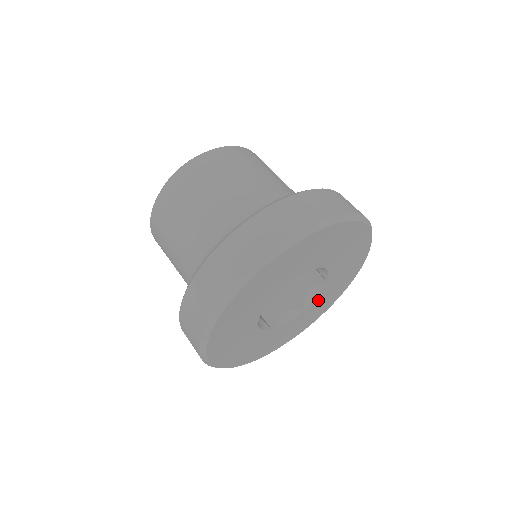
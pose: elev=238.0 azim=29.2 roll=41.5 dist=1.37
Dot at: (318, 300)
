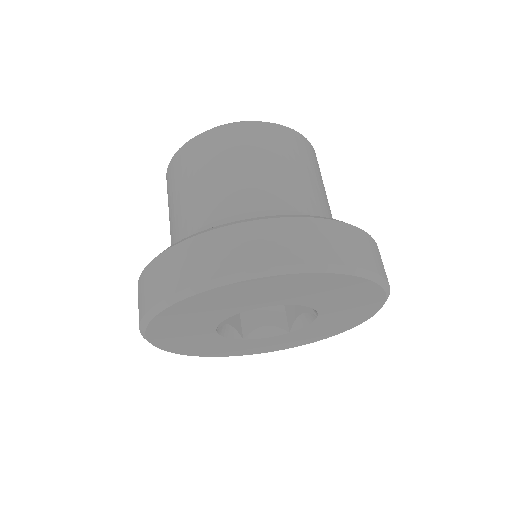
Dot at: (257, 341)
